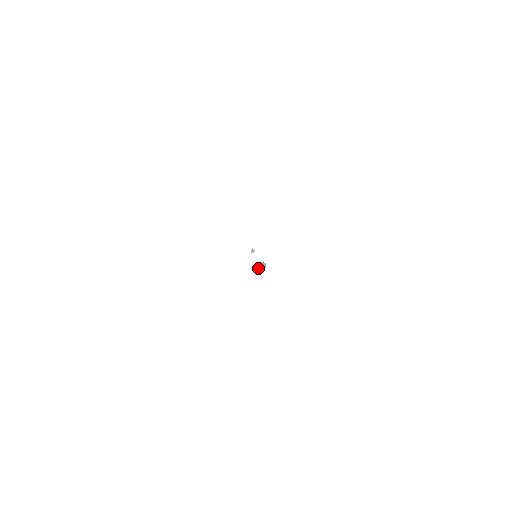
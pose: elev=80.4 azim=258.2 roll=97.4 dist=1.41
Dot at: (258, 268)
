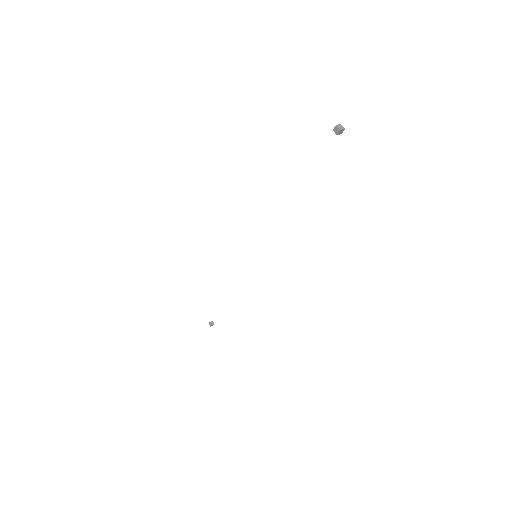
Dot at: (336, 125)
